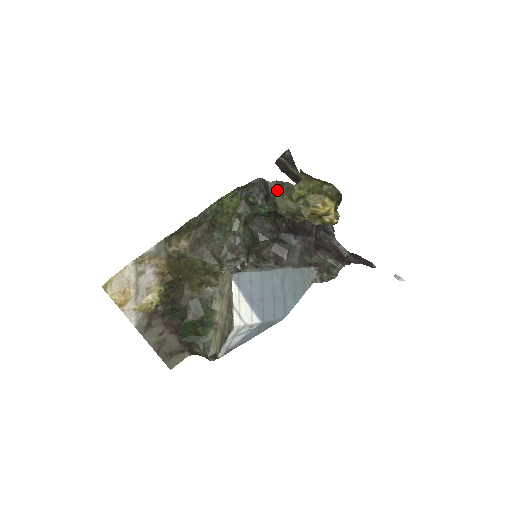
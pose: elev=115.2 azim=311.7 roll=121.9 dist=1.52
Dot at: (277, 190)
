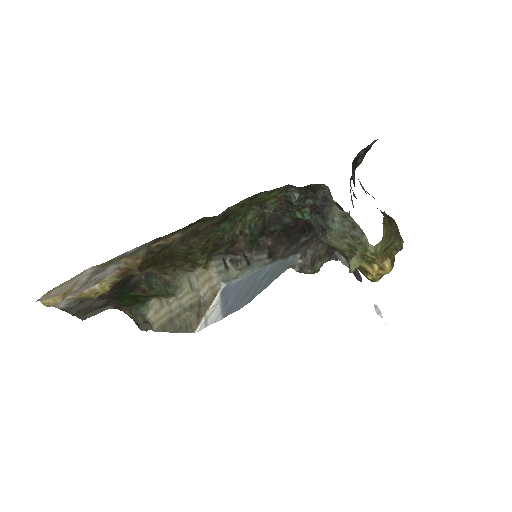
Dot at: (341, 225)
